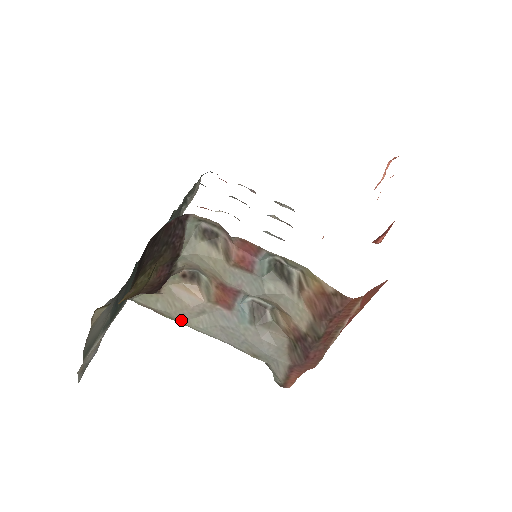
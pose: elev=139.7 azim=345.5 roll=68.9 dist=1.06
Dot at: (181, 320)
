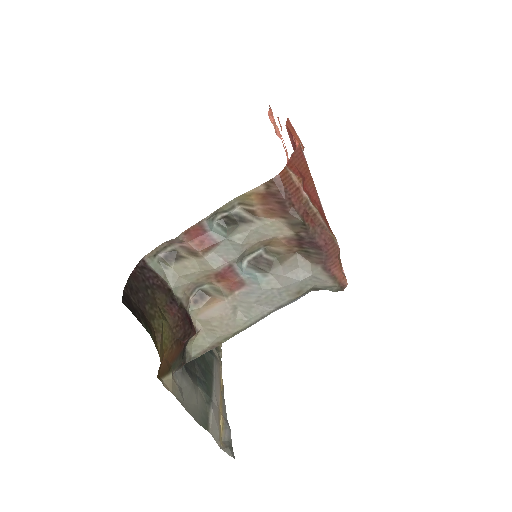
Dot at: (232, 332)
